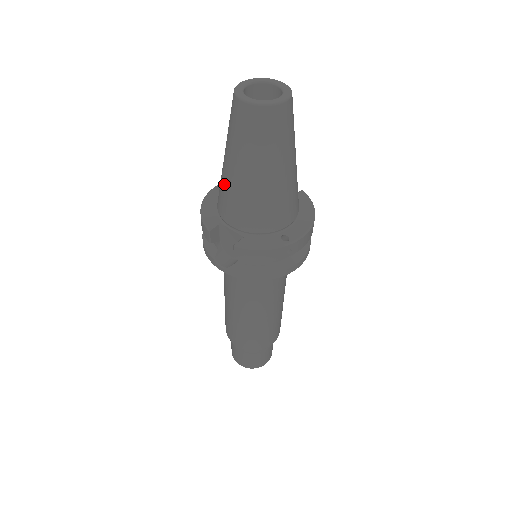
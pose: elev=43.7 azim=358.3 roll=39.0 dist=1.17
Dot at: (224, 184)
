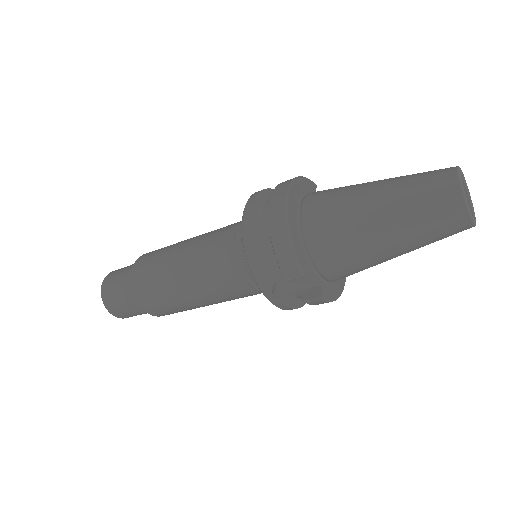
Dot at: (354, 242)
